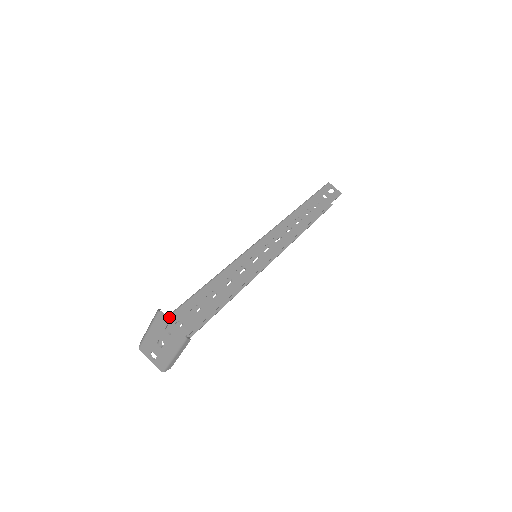
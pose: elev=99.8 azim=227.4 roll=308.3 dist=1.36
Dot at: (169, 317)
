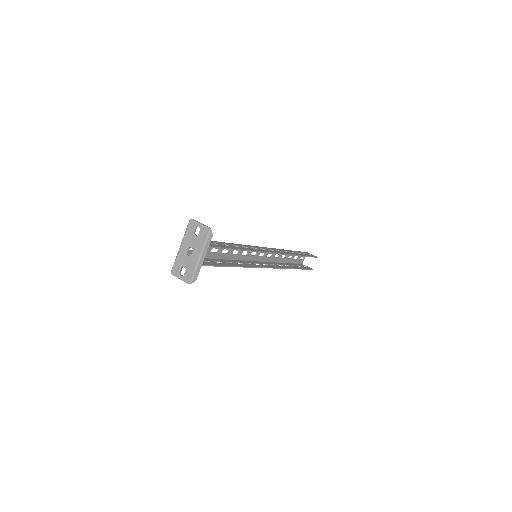
Dot at: occluded
